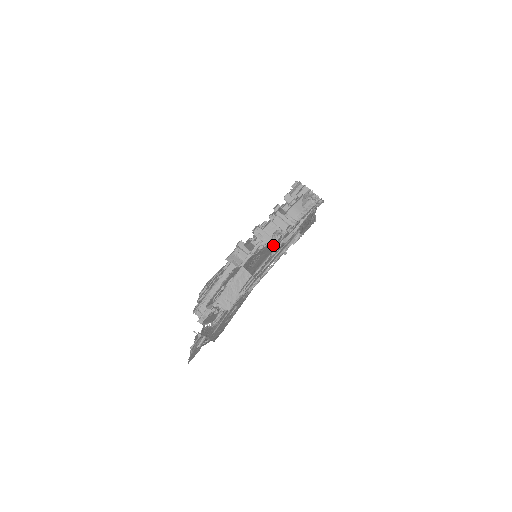
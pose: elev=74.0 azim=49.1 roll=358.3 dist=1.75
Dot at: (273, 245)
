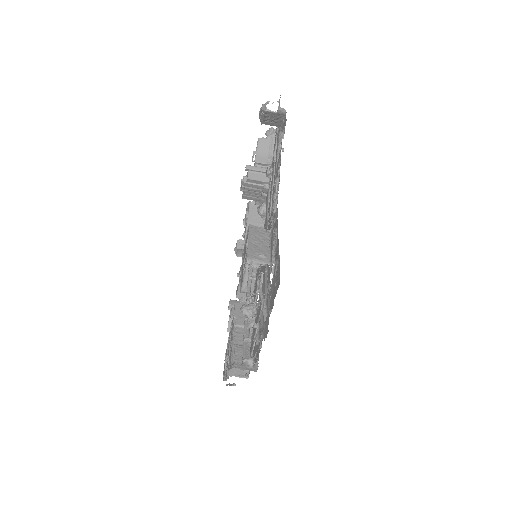
Dot at: occluded
